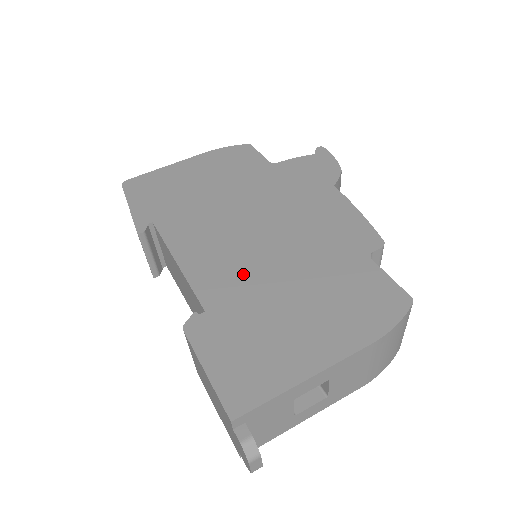
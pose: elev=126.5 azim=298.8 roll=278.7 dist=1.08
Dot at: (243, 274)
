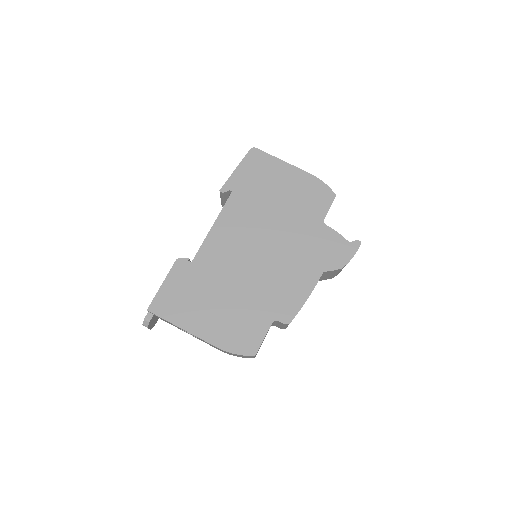
Dot at: (224, 264)
